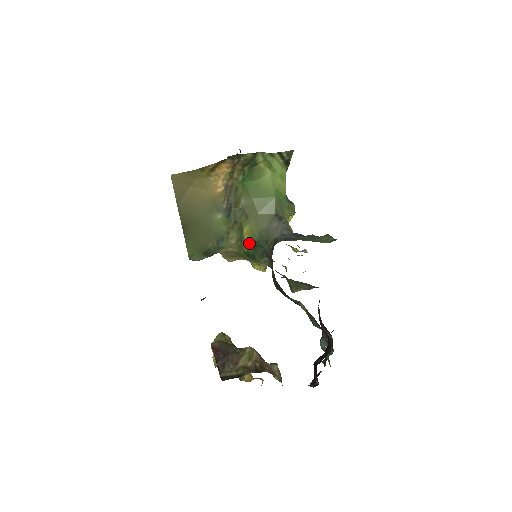
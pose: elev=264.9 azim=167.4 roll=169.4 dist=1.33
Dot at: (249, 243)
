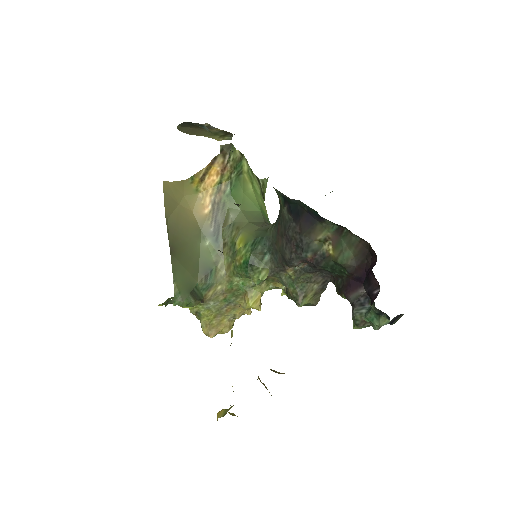
Dot at: (245, 248)
